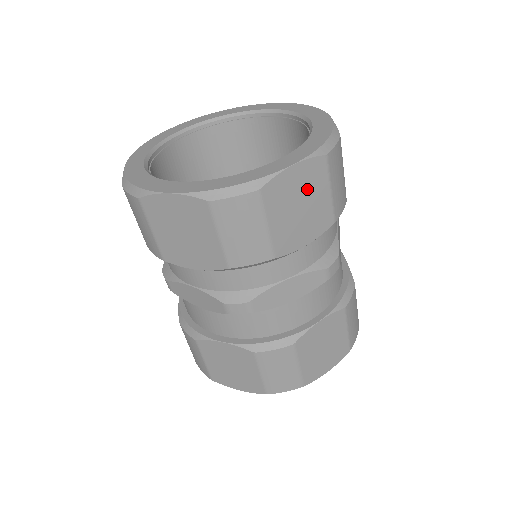
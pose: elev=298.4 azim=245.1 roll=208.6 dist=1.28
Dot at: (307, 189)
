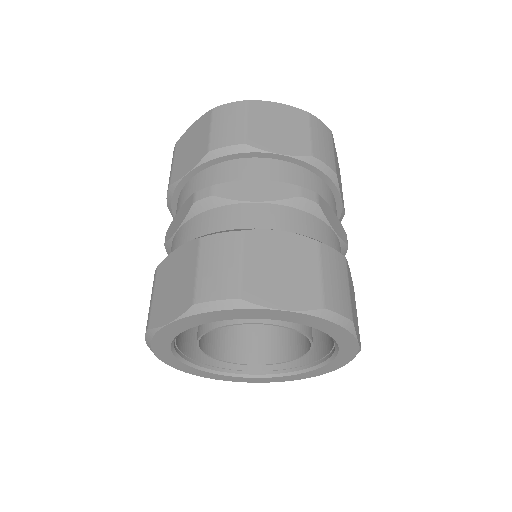
Dot at: (287, 121)
